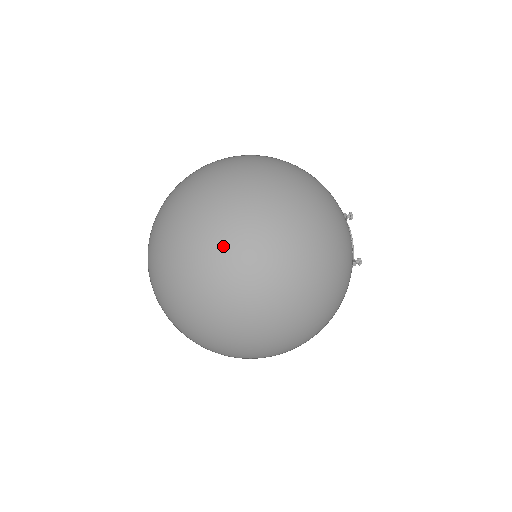
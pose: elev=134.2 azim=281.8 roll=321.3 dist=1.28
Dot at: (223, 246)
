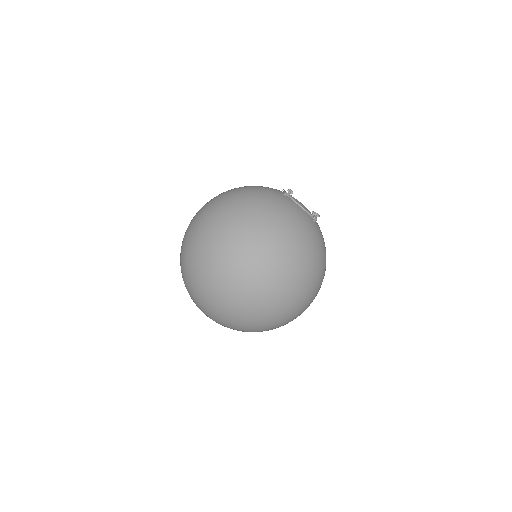
Dot at: (230, 289)
